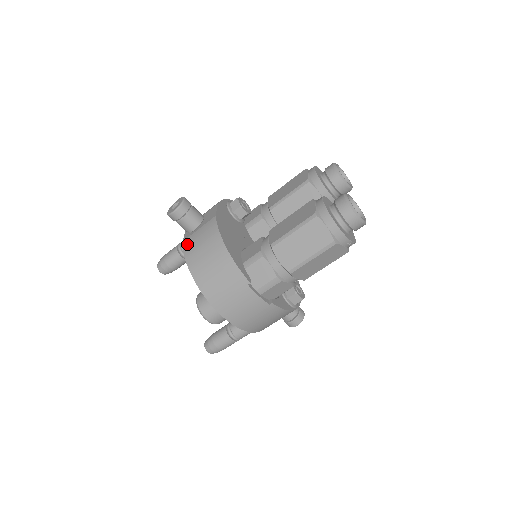
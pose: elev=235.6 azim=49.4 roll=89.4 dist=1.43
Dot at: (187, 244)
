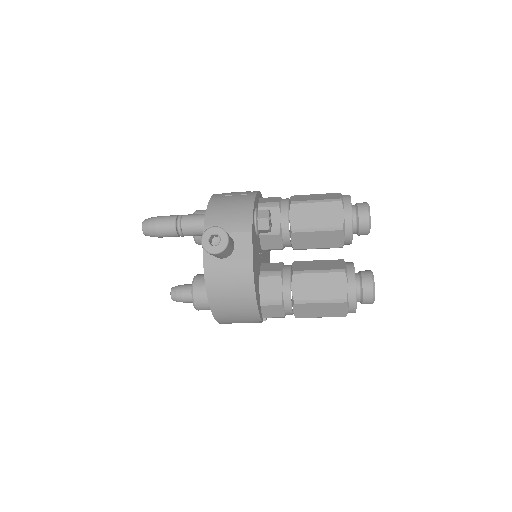
Dot at: (211, 270)
